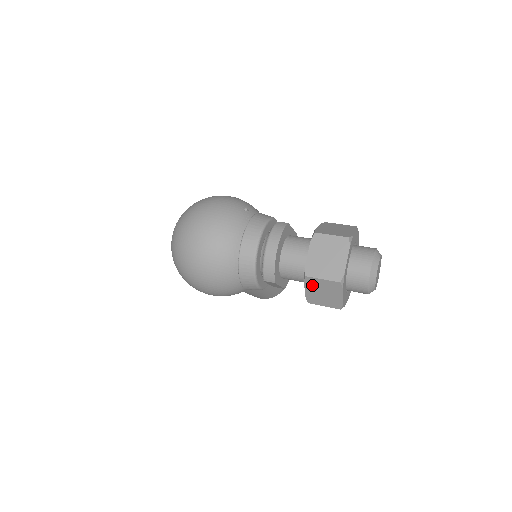
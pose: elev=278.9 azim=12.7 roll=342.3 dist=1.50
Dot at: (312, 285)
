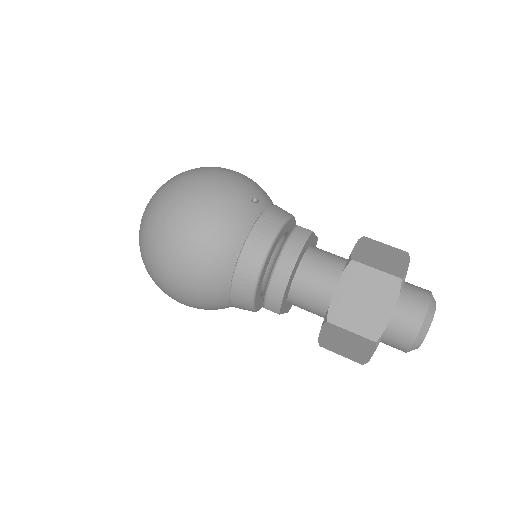
Dot at: (332, 332)
